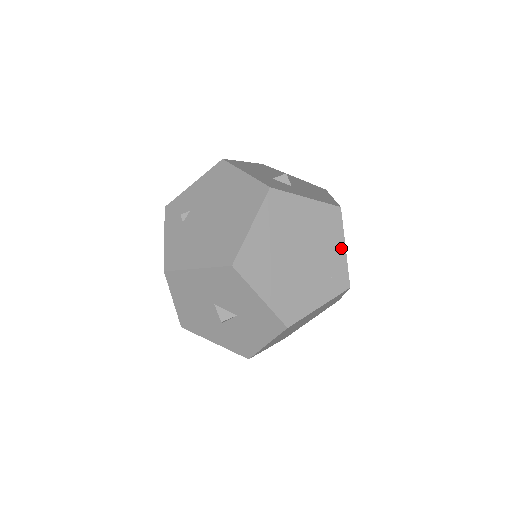
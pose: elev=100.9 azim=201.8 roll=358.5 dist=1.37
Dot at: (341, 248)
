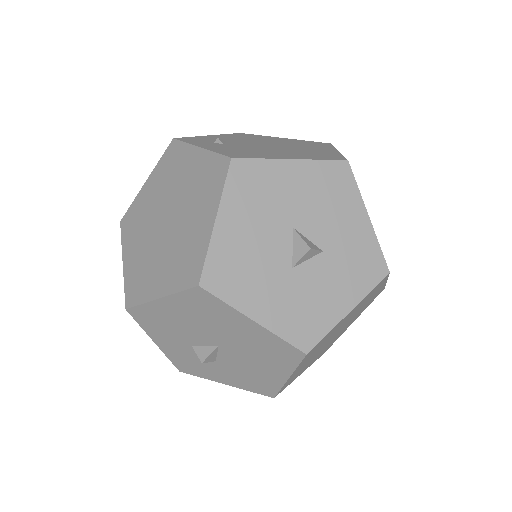
Dot at: occluded
